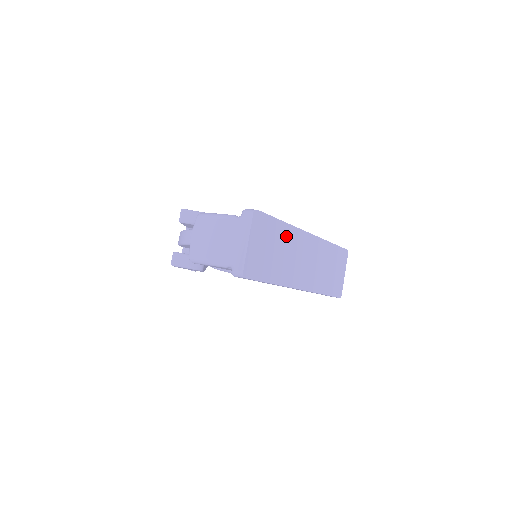
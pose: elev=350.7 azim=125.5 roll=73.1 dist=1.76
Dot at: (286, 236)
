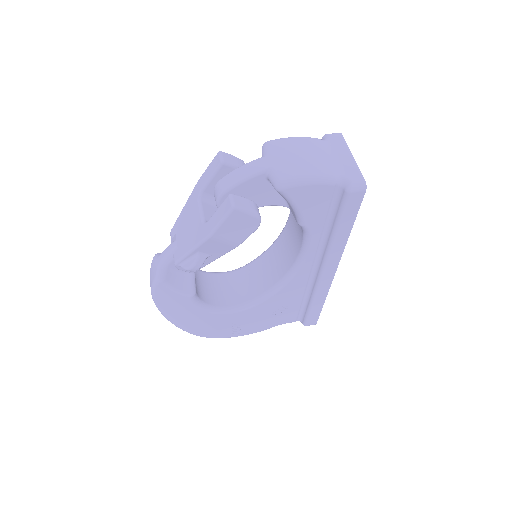
Dot at: occluded
